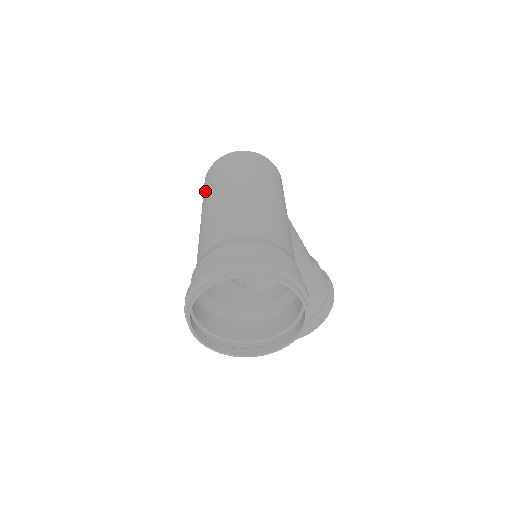
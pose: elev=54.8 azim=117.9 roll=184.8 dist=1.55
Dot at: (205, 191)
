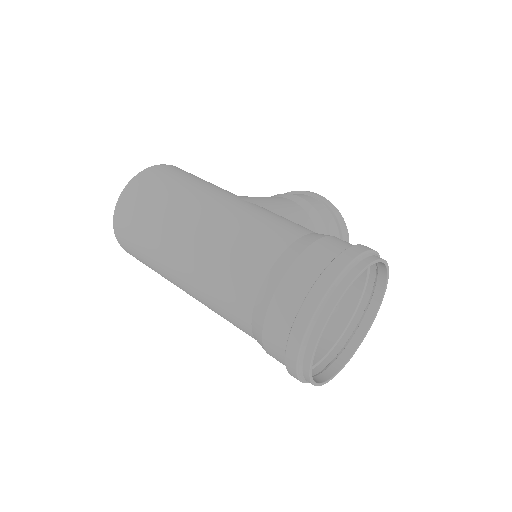
Dot at: (147, 263)
